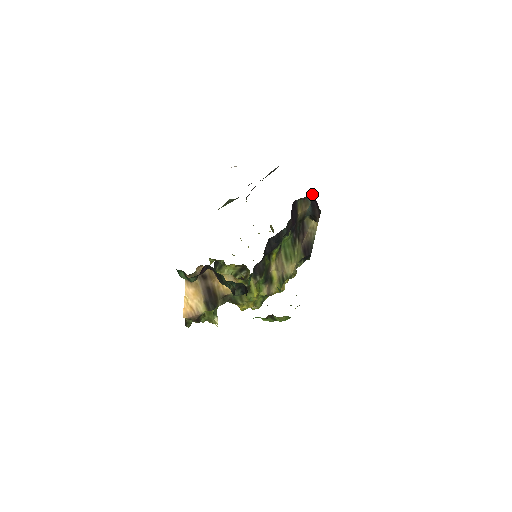
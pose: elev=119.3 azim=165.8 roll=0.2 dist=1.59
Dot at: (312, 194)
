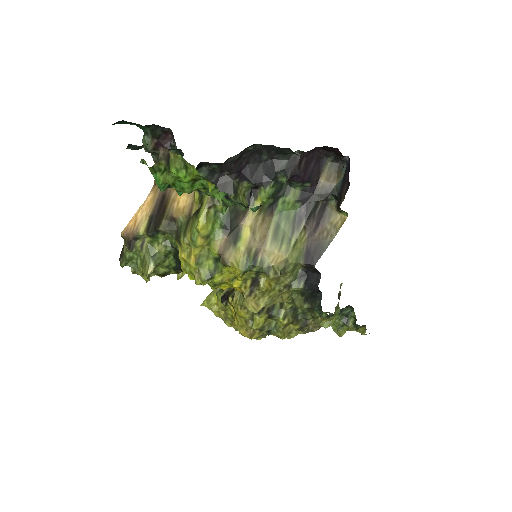
Dot at: (349, 158)
